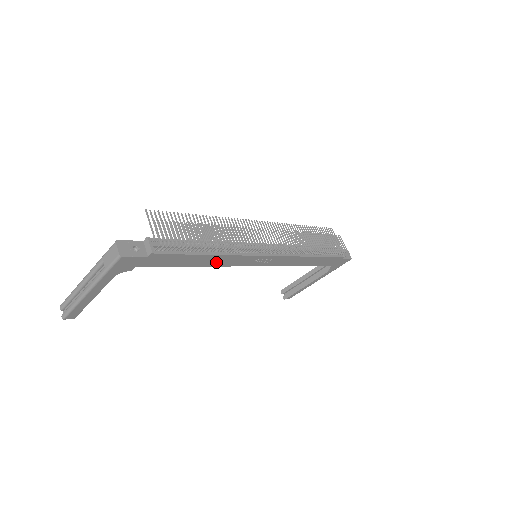
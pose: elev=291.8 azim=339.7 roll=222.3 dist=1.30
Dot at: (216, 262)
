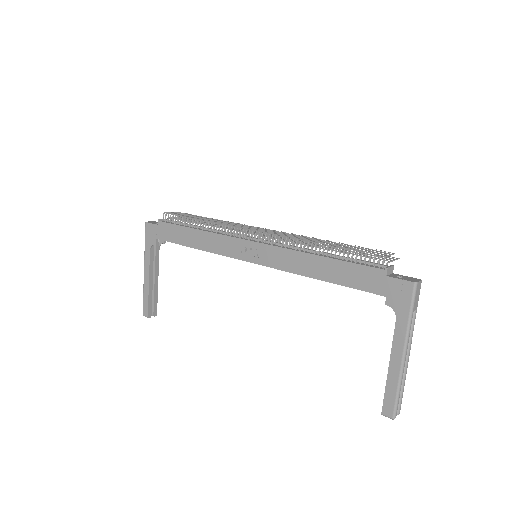
Dot at: (207, 244)
